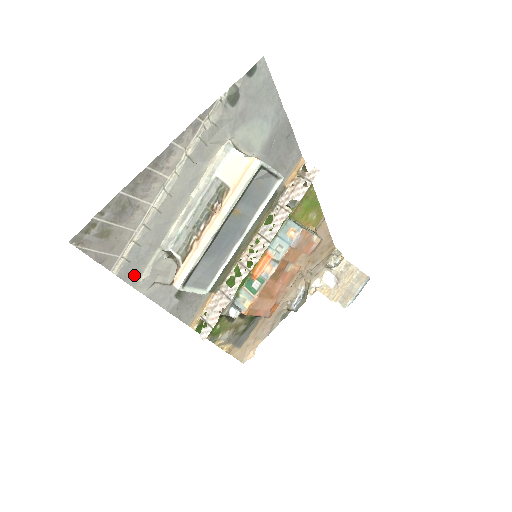
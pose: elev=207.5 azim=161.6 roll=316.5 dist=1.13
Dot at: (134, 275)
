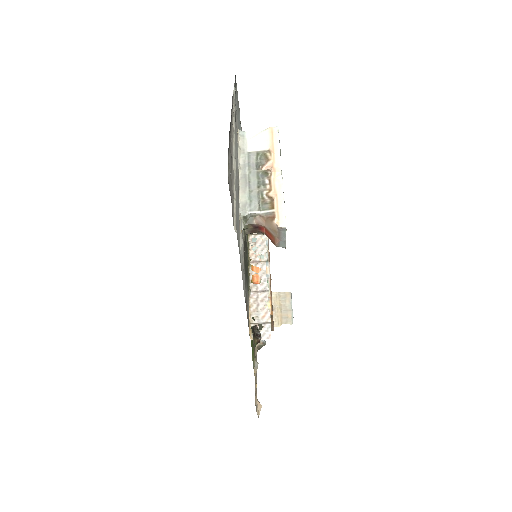
Dot at: (238, 240)
